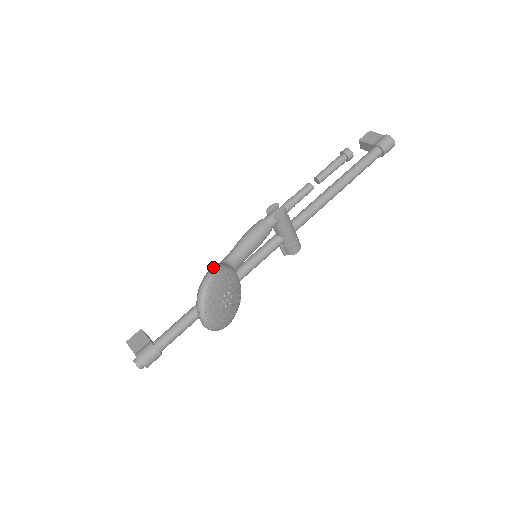
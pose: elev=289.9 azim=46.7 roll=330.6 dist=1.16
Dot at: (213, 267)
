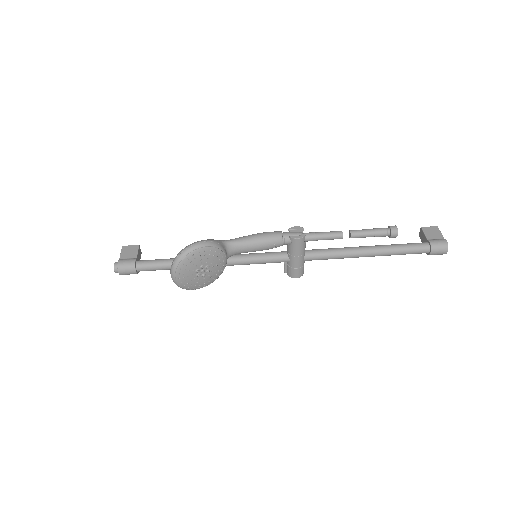
Dot at: (209, 240)
